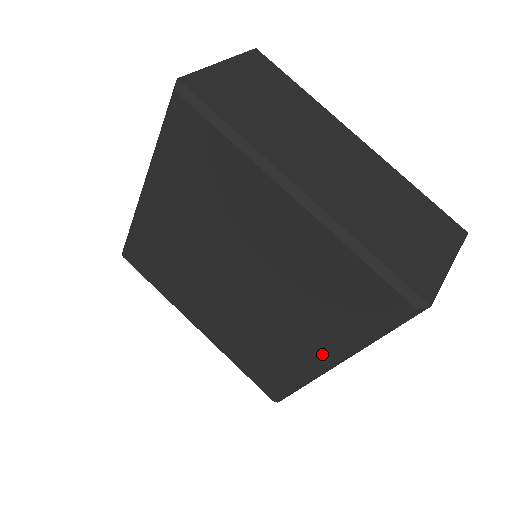
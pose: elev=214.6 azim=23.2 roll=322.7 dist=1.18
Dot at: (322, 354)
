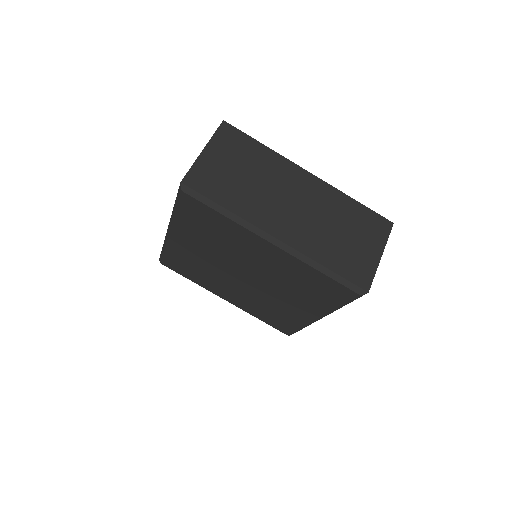
Dot at: (312, 314)
